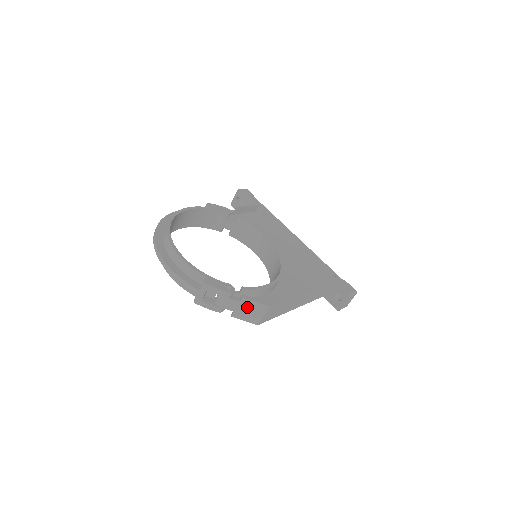
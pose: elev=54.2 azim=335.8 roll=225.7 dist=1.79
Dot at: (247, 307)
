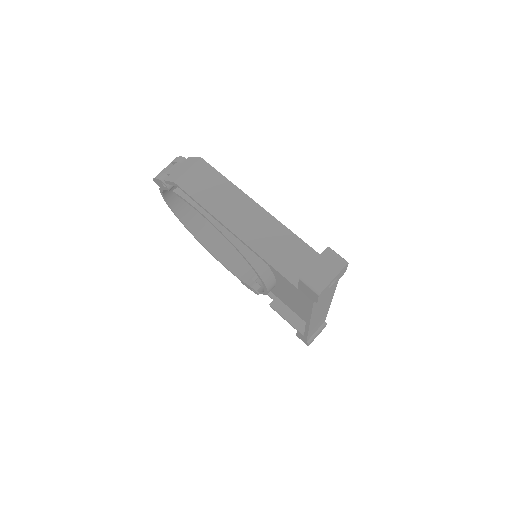
Dot at: (184, 166)
